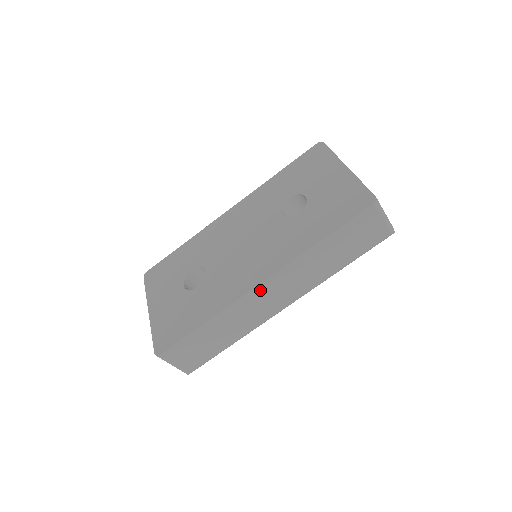
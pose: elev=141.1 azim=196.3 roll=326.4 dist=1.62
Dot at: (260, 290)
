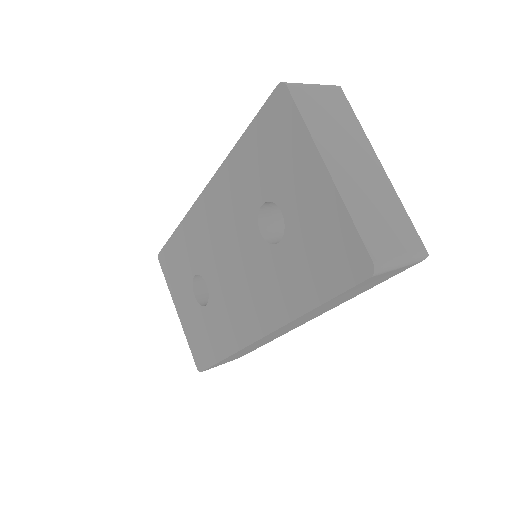
Dot at: occluded
